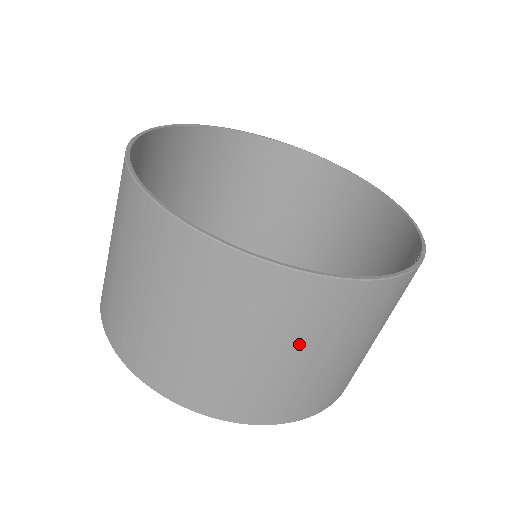
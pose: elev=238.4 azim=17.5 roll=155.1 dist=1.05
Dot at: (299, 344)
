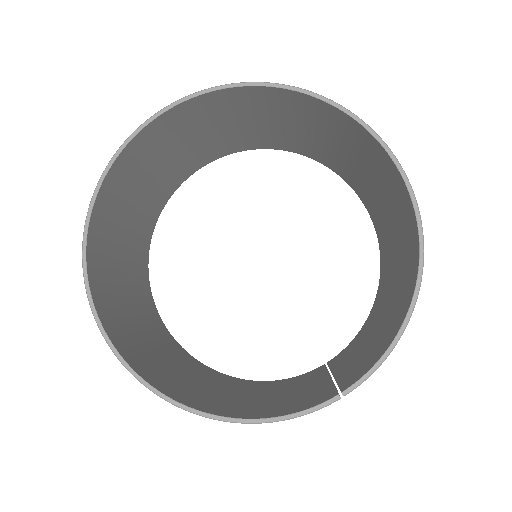
Dot at: occluded
